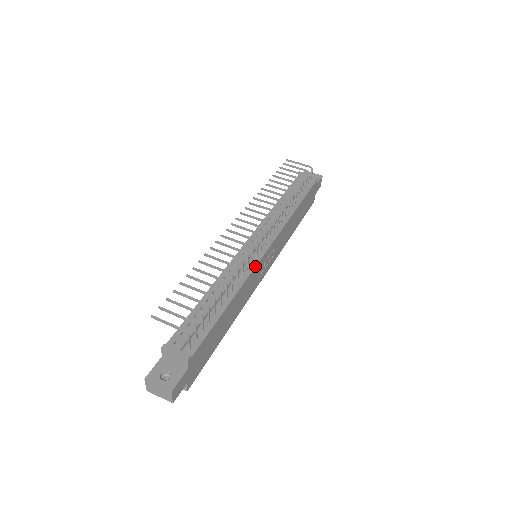
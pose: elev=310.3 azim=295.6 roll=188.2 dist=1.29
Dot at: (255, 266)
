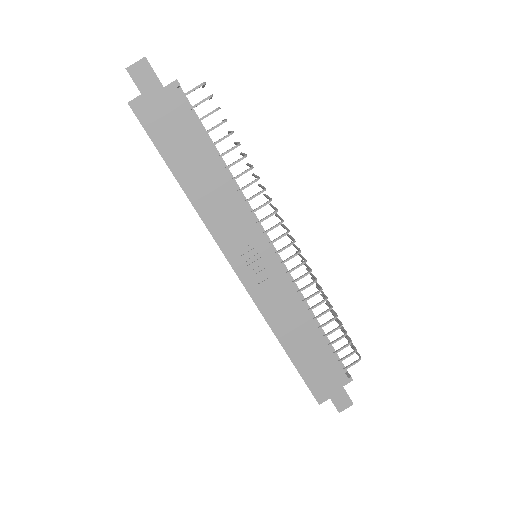
Dot at: (256, 222)
